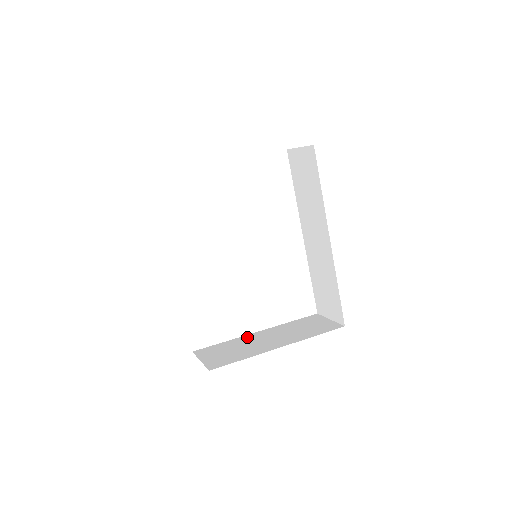
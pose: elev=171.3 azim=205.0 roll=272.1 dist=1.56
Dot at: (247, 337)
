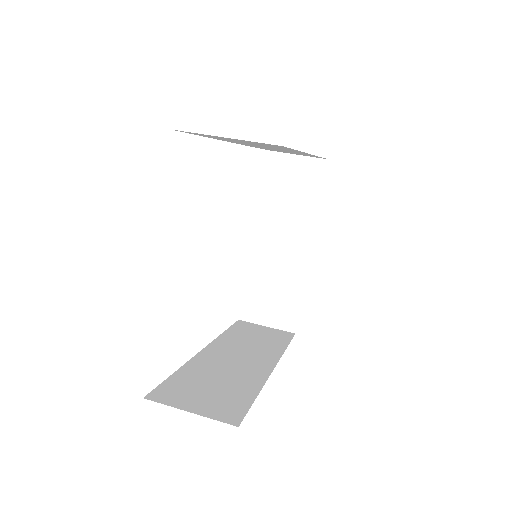
Dot at: (256, 257)
